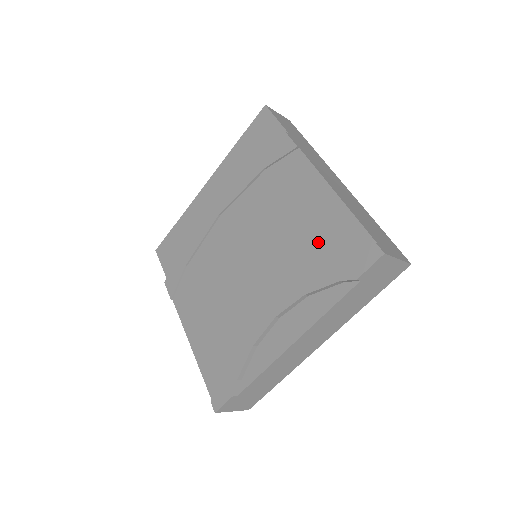
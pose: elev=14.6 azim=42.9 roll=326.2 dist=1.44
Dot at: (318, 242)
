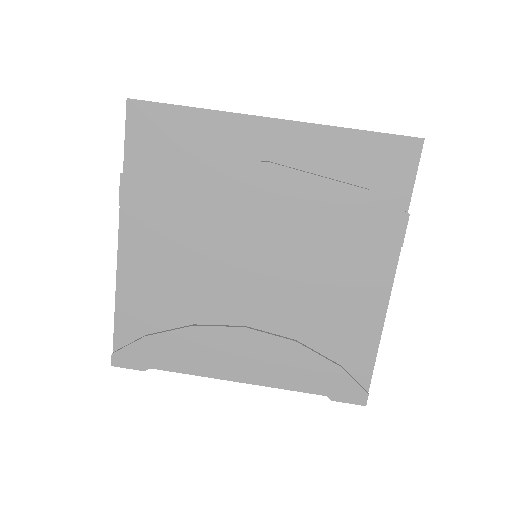
Dot at: (332, 344)
